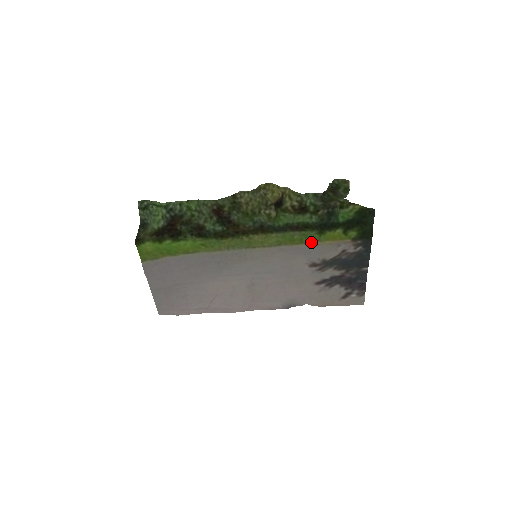
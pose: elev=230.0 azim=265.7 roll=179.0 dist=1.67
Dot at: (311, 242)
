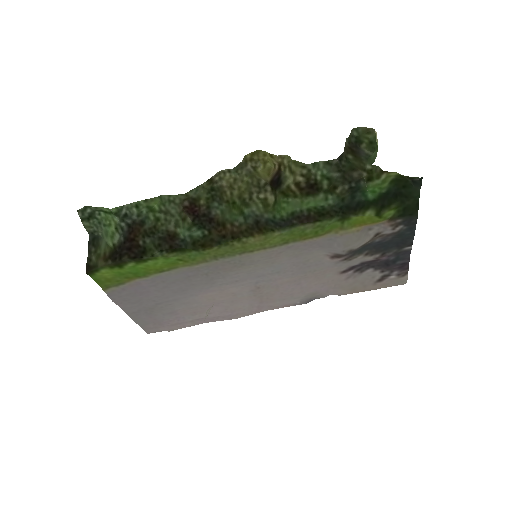
Dot at: (330, 232)
